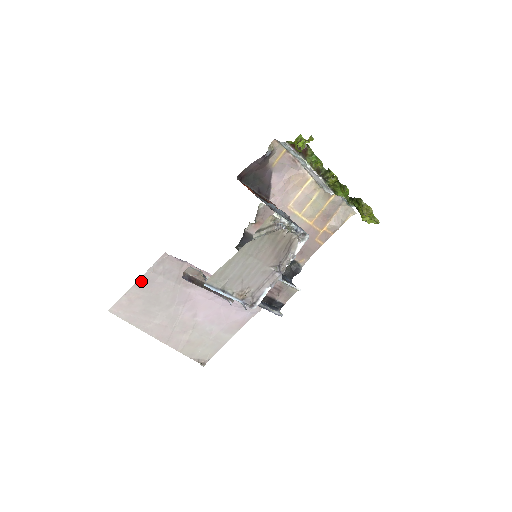
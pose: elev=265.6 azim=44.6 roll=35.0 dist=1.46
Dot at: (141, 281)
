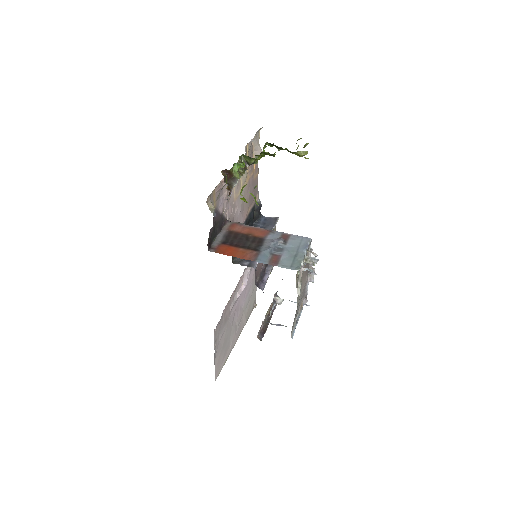
Dot at: (215, 353)
